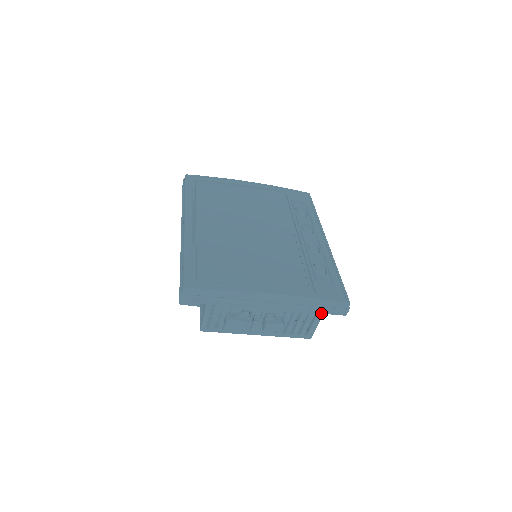
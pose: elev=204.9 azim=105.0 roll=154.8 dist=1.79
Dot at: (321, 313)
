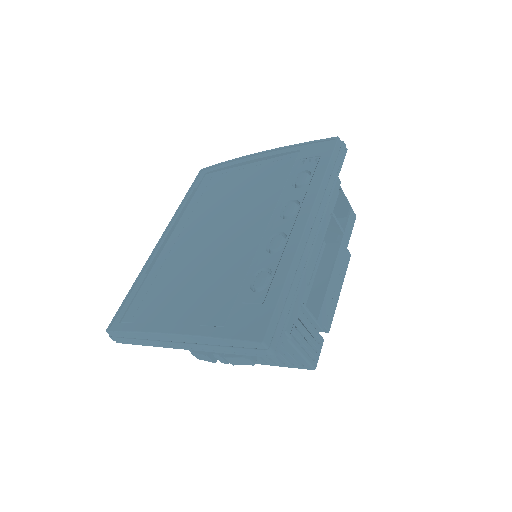
Dot at: (240, 354)
